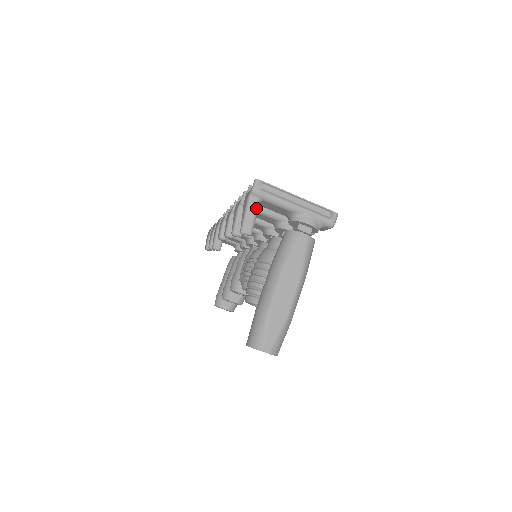
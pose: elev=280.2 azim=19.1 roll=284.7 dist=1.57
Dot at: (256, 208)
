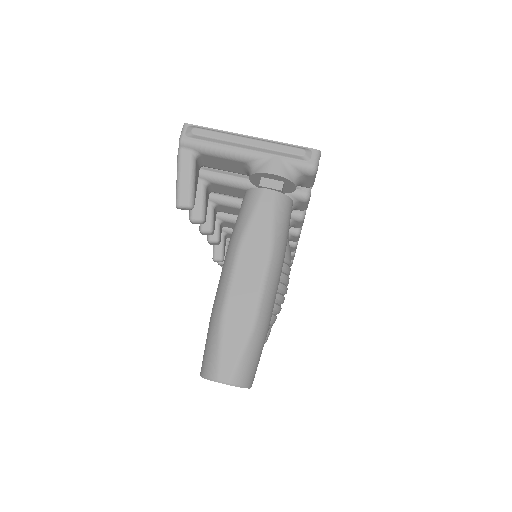
Dot at: (191, 166)
